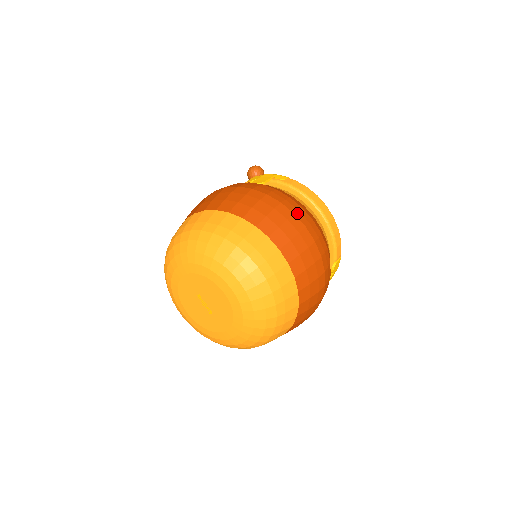
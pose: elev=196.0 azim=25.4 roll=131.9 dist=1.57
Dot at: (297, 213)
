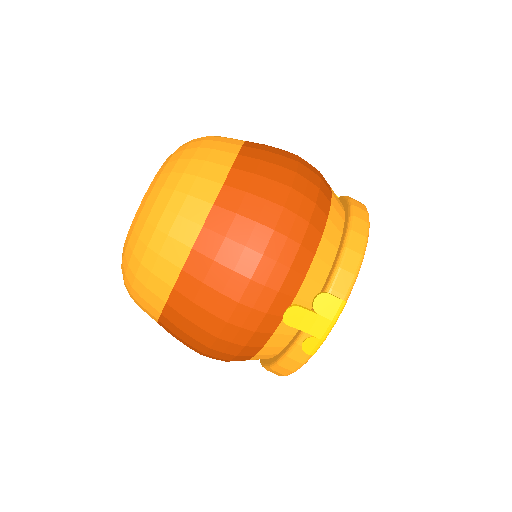
Dot at: (304, 166)
